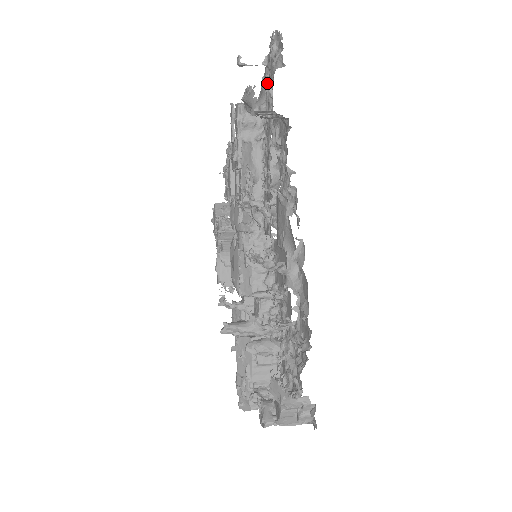
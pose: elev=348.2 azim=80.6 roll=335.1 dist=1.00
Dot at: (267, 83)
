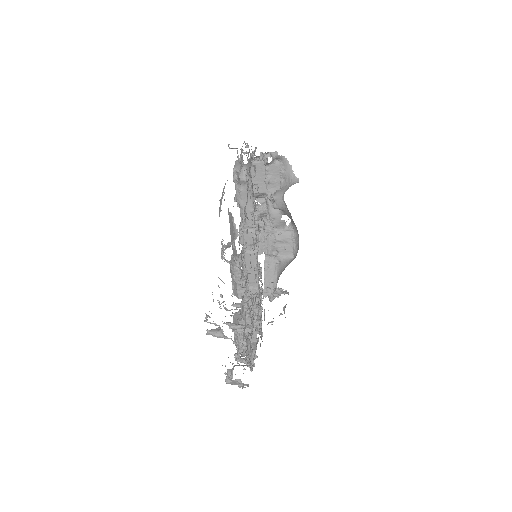
Dot at: occluded
